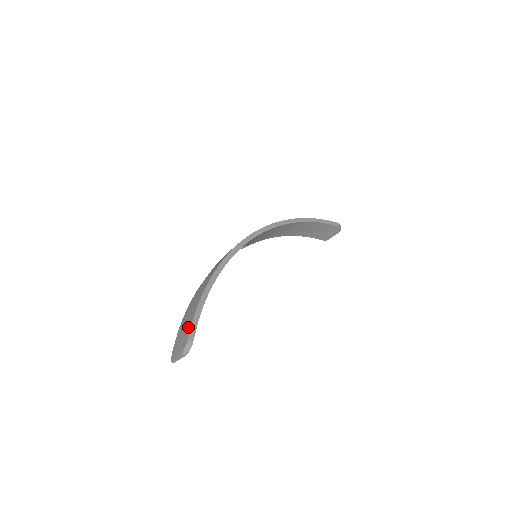
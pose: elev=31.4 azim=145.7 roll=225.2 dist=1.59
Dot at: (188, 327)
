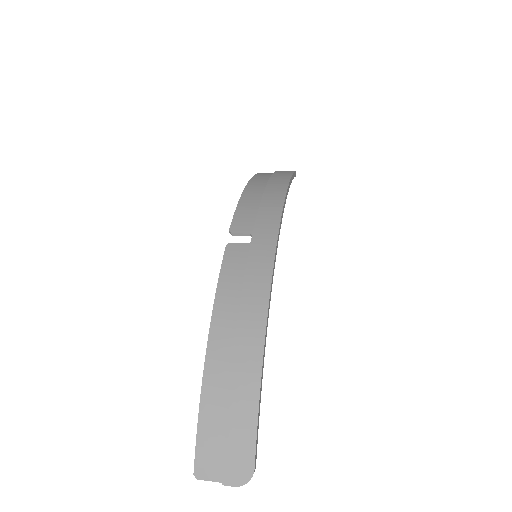
Dot at: (247, 446)
